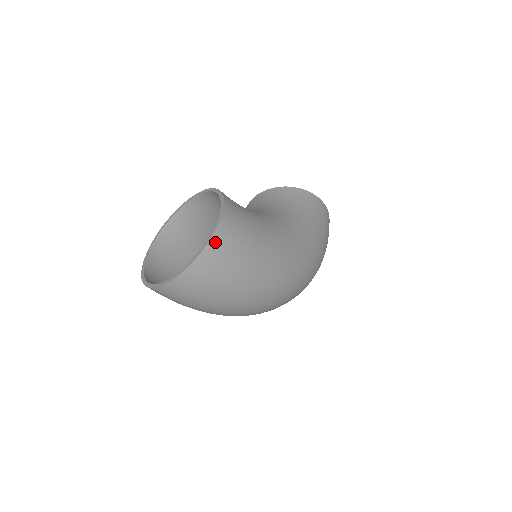
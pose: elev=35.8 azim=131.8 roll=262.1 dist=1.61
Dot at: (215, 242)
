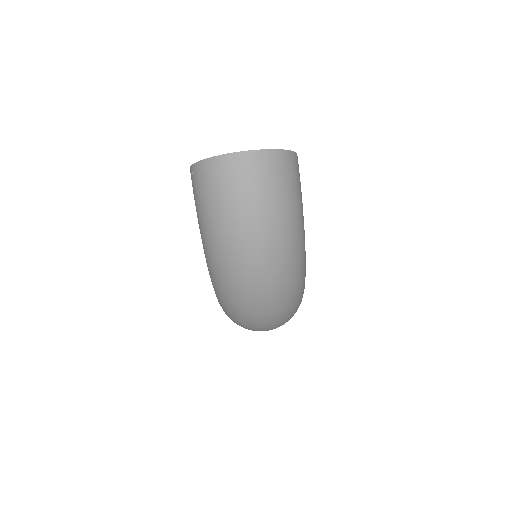
Dot at: (291, 156)
